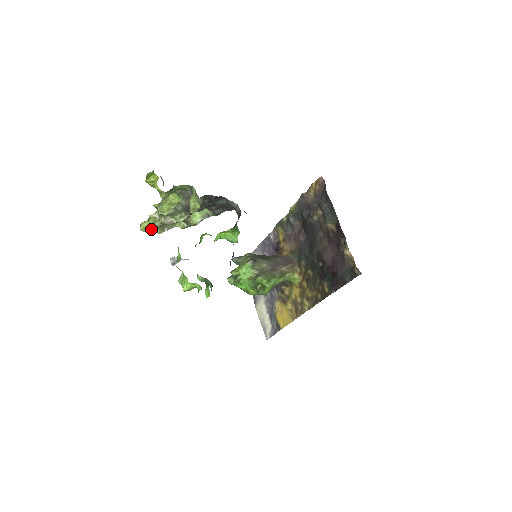
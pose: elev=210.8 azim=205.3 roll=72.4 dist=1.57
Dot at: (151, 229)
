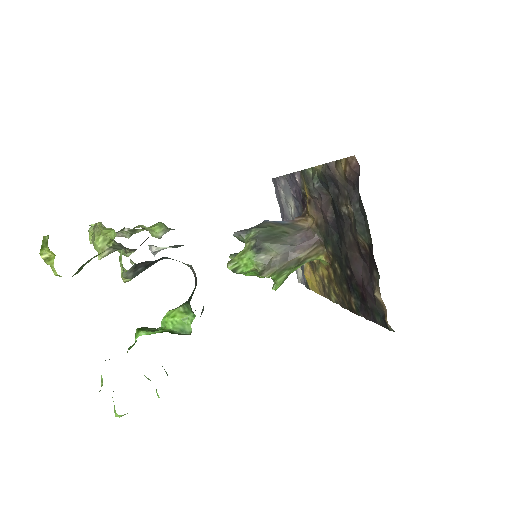
Dot at: occluded
